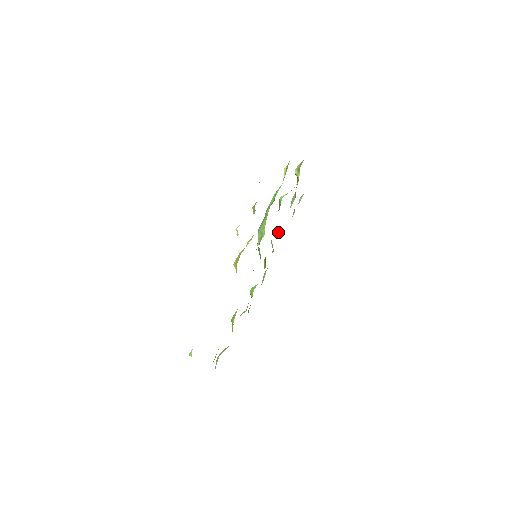
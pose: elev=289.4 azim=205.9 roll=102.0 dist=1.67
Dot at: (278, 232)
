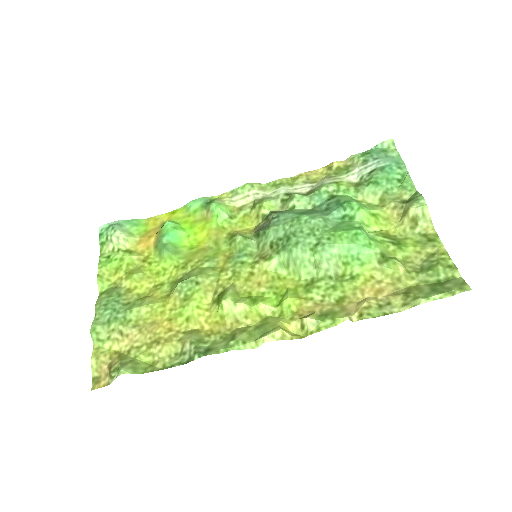
Dot at: (311, 206)
